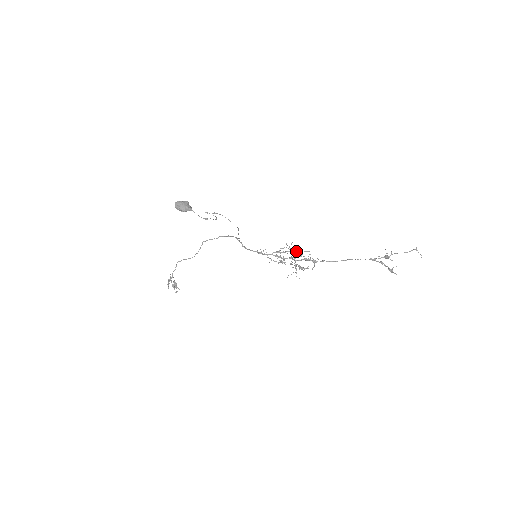
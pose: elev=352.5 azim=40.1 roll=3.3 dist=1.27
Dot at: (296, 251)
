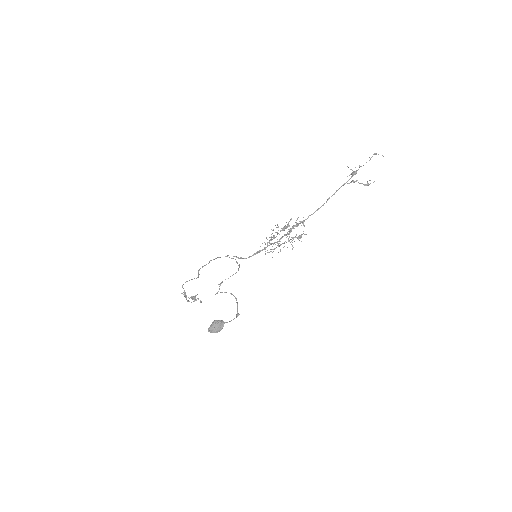
Dot at: (284, 229)
